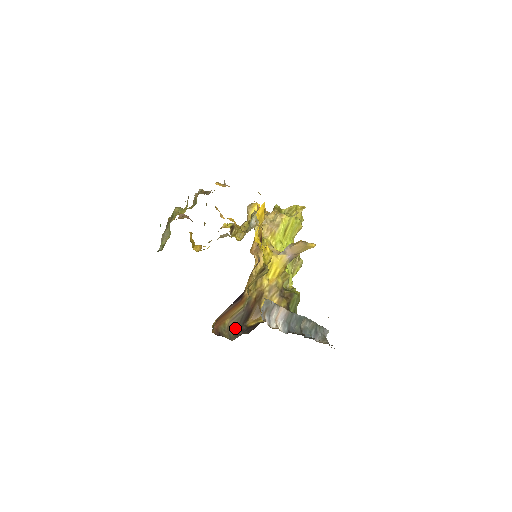
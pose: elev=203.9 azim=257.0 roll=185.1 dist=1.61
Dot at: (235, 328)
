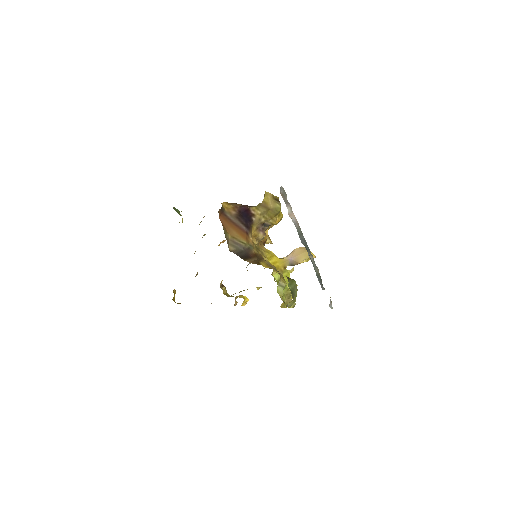
Dot at: occluded
